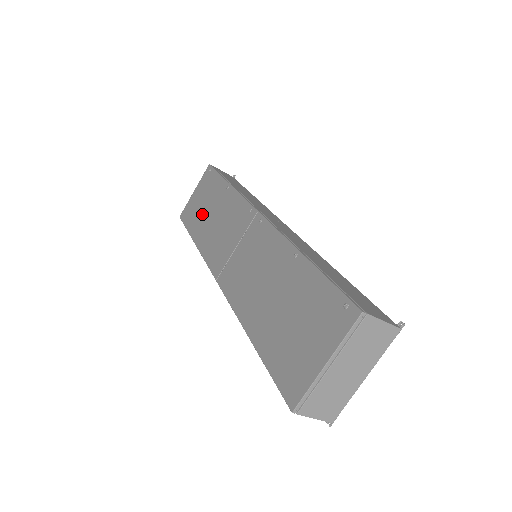
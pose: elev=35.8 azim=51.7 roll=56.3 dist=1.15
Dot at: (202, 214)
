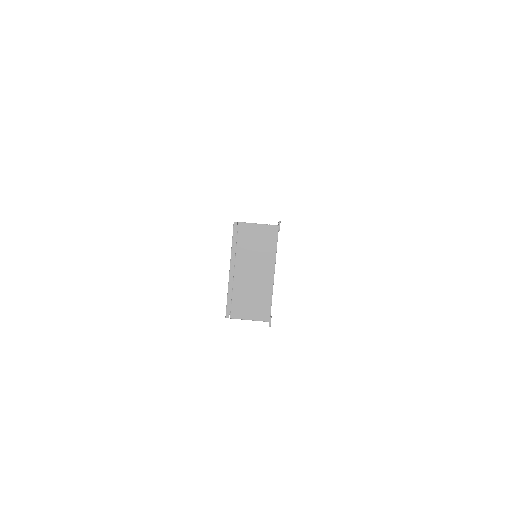
Dot at: occluded
